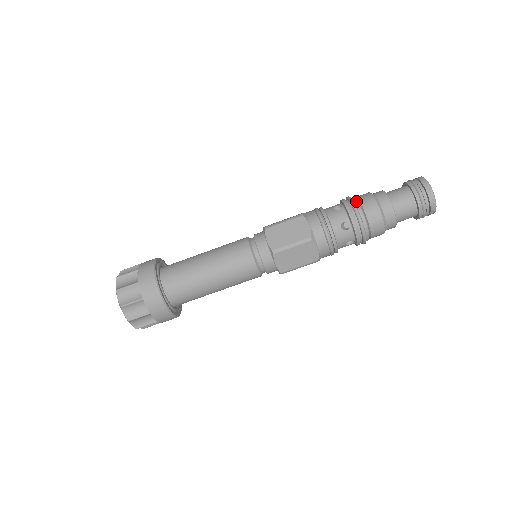
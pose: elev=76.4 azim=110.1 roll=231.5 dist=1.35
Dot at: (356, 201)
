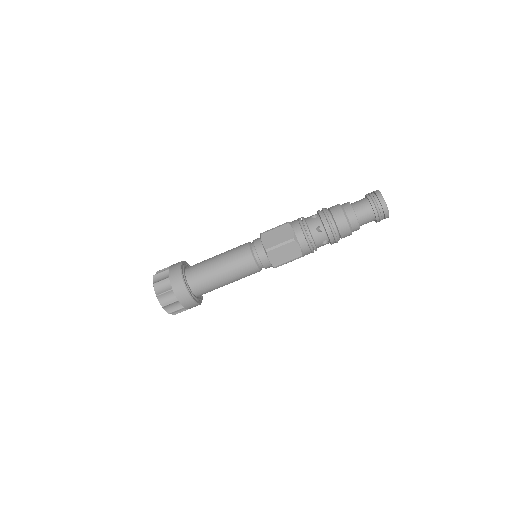
Dot at: (334, 225)
